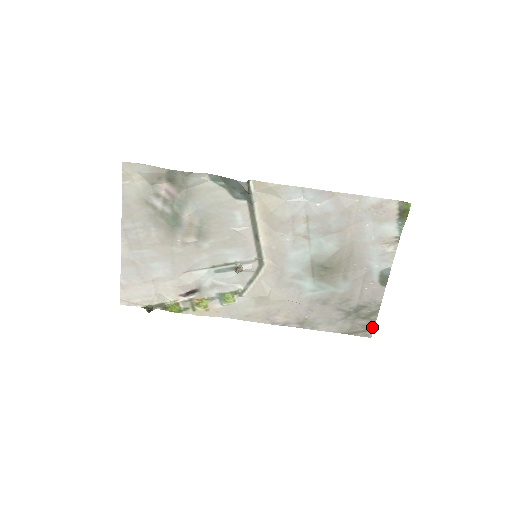
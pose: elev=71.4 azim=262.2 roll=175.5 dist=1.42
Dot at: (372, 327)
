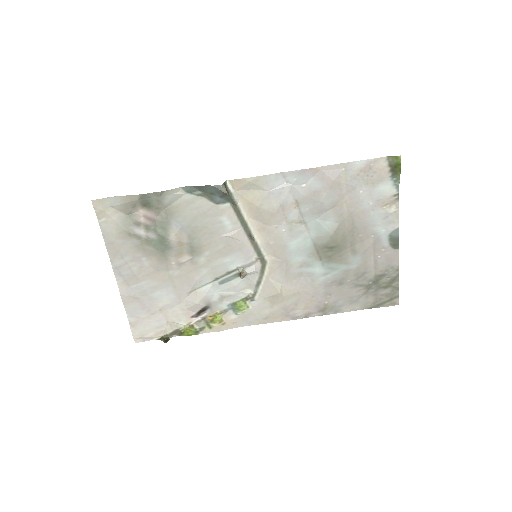
Dot at: (397, 294)
